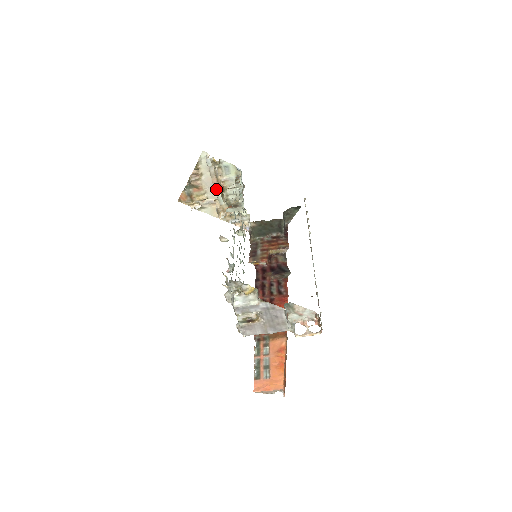
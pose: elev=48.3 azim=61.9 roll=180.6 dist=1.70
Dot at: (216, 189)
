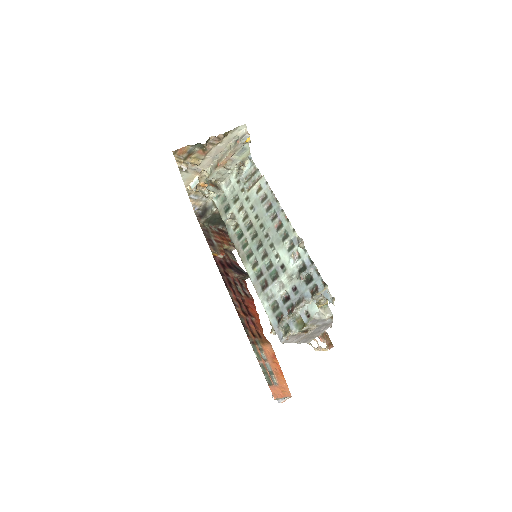
Dot at: (222, 164)
